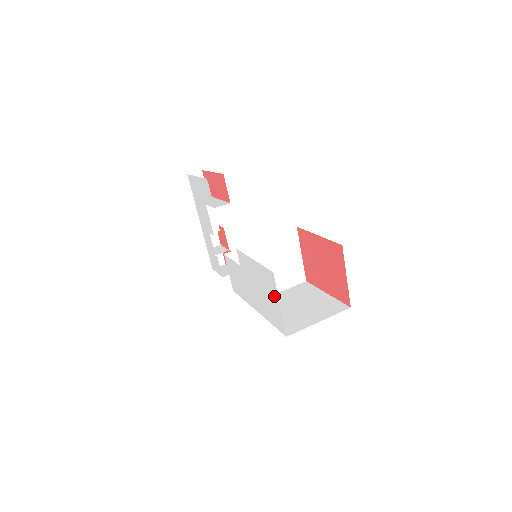
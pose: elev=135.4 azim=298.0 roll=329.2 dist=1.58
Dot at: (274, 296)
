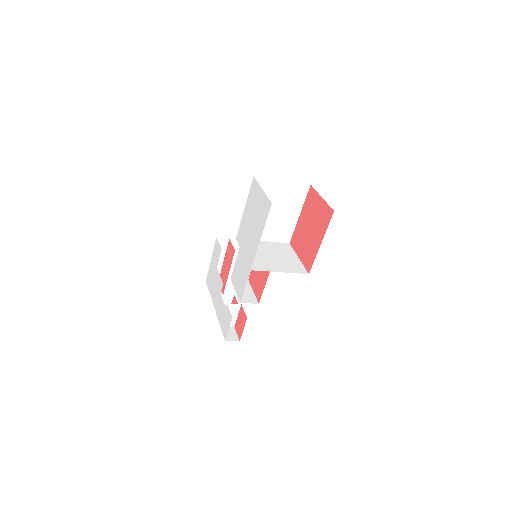
Dot at: (258, 193)
